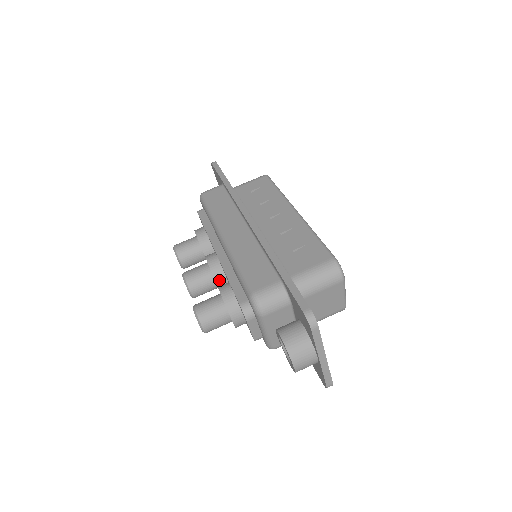
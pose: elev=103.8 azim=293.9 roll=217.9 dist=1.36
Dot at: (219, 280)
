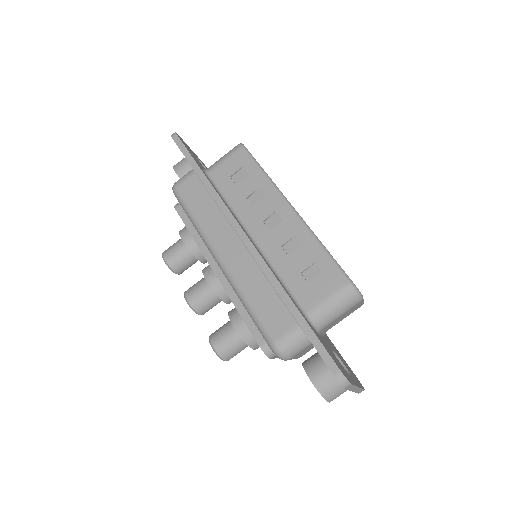
Dot at: (226, 298)
